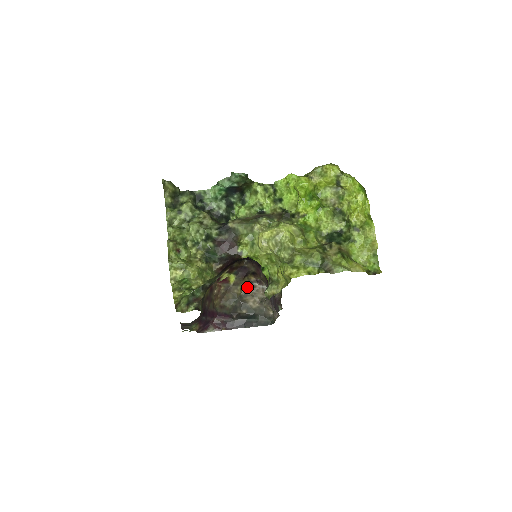
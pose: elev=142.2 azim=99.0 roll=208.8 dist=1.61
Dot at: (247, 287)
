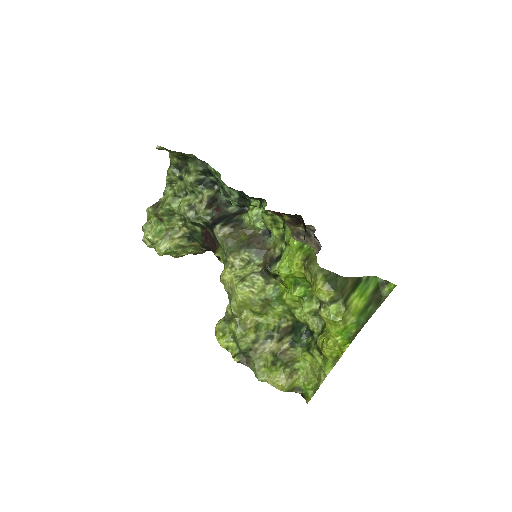
Dot at: (303, 230)
